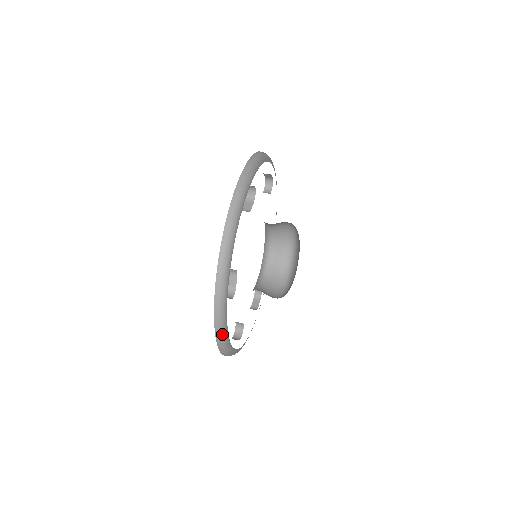
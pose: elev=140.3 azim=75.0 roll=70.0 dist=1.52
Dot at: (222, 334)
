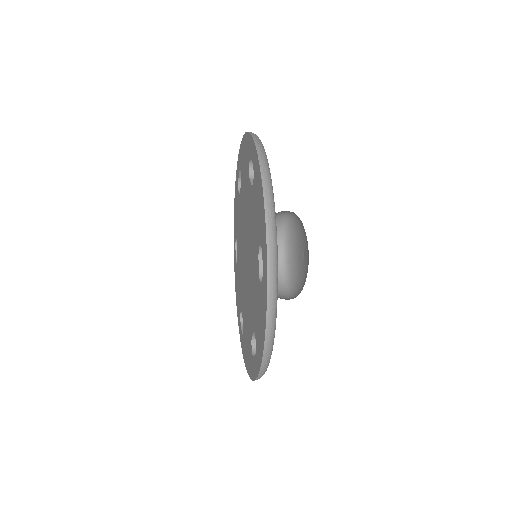
Dot at: (273, 328)
